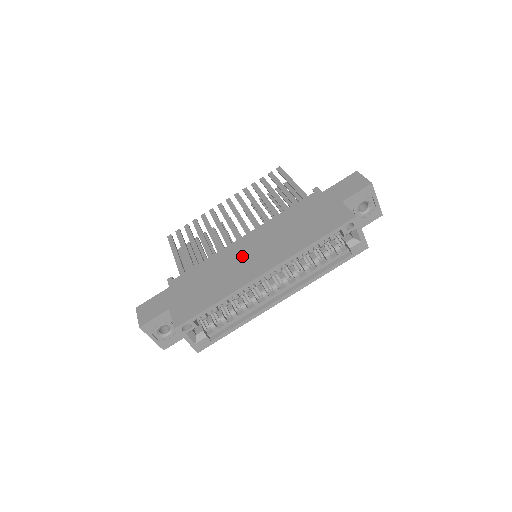
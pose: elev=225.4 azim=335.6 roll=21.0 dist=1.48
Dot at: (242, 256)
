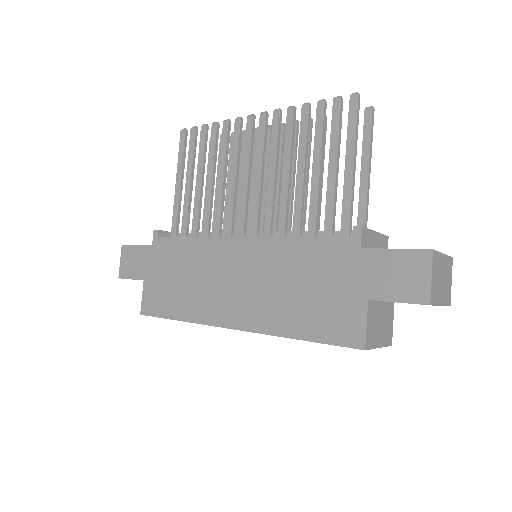
Dot at: (223, 274)
